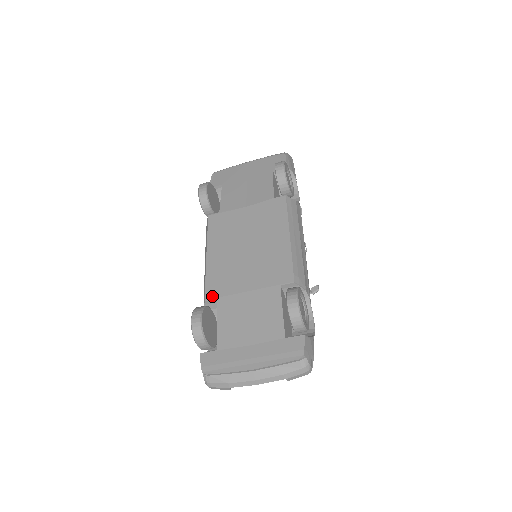
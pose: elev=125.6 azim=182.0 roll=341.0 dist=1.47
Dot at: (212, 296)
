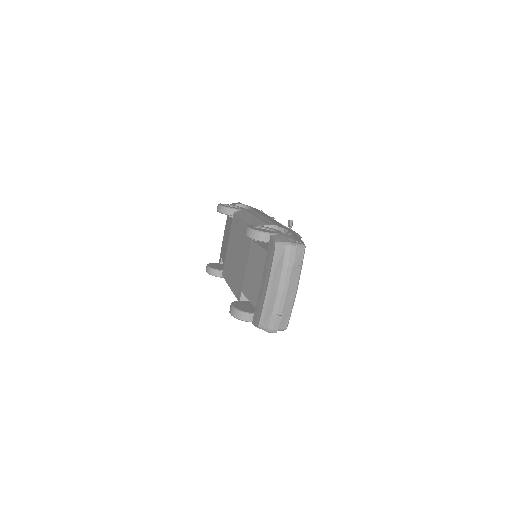
Dot at: (239, 295)
